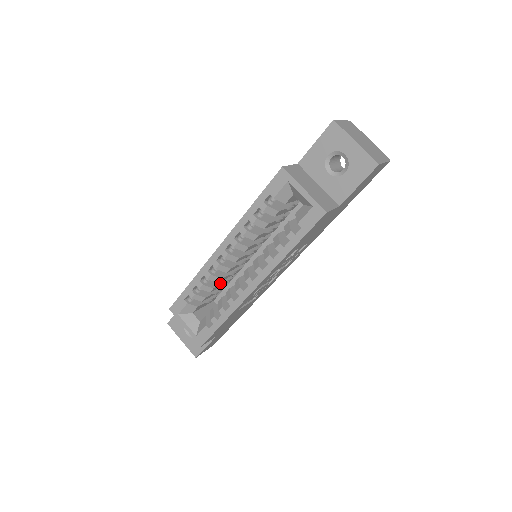
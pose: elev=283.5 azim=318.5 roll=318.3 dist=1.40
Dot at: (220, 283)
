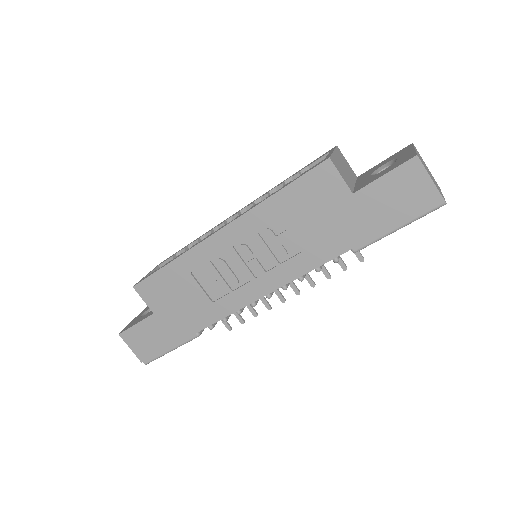
Dot at: occluded
